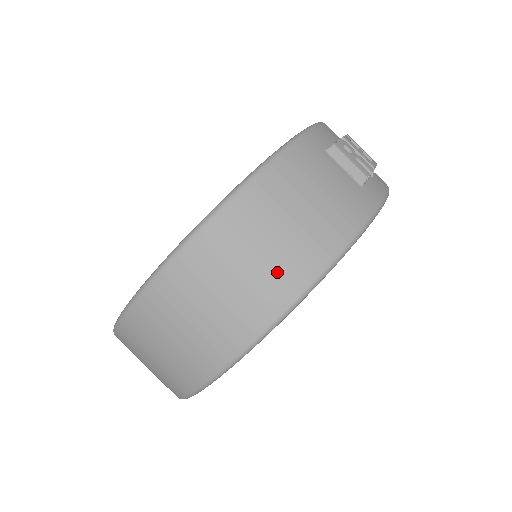
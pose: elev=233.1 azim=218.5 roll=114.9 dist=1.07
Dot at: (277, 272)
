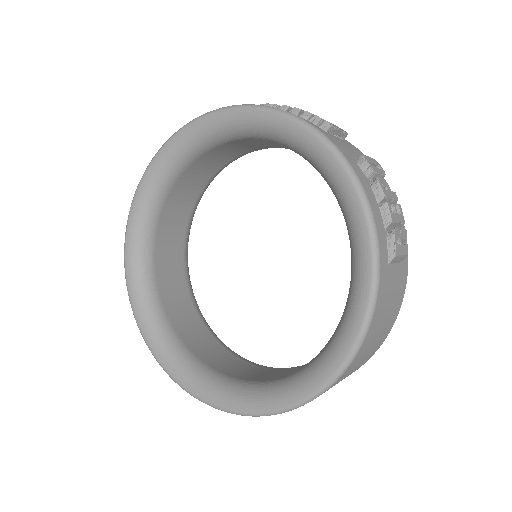
Dot at: occluded
